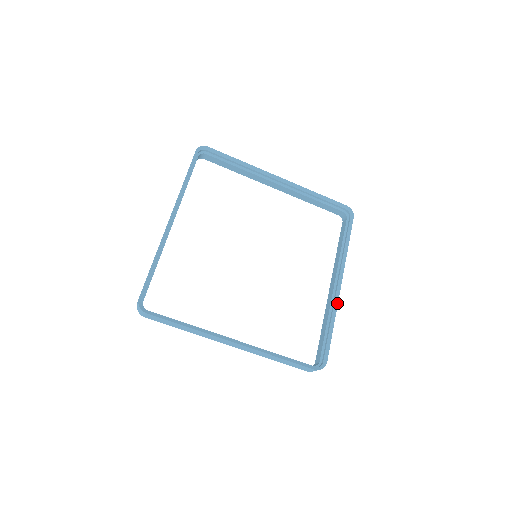
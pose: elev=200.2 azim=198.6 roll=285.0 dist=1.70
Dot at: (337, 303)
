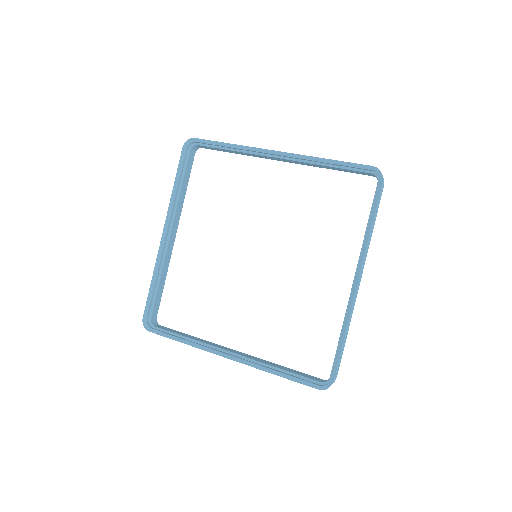
Dot at: (351, 307)
